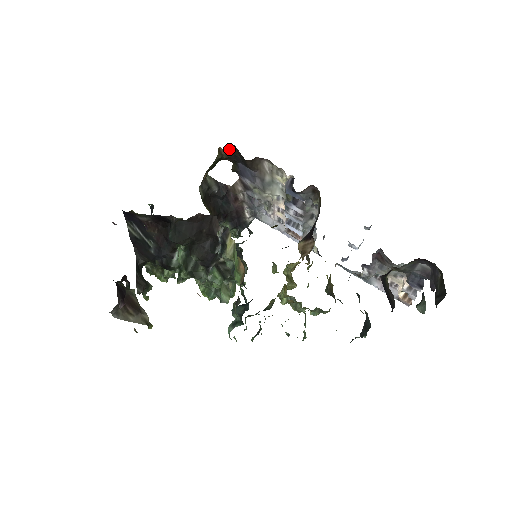
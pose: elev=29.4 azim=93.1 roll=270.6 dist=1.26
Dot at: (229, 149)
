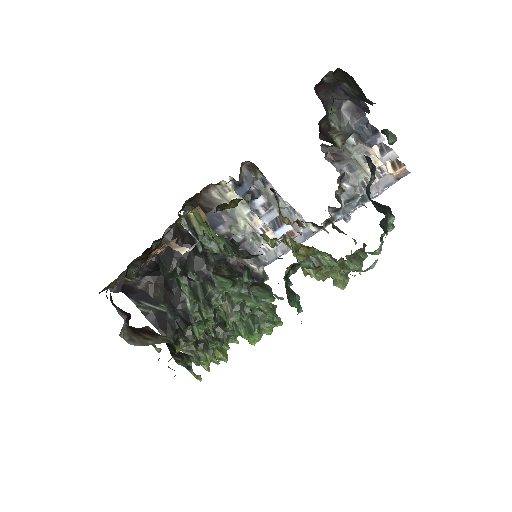
Dot at: (186, 211)
